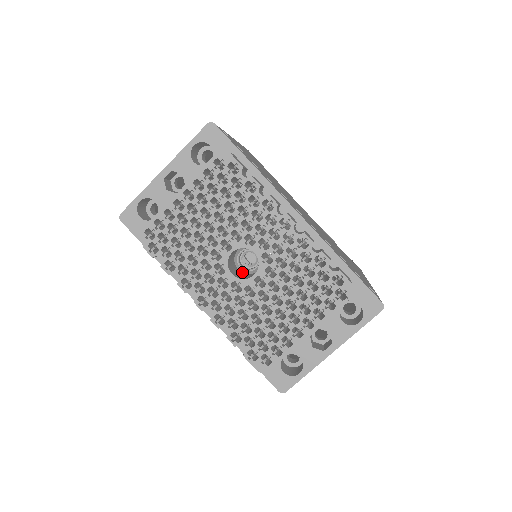
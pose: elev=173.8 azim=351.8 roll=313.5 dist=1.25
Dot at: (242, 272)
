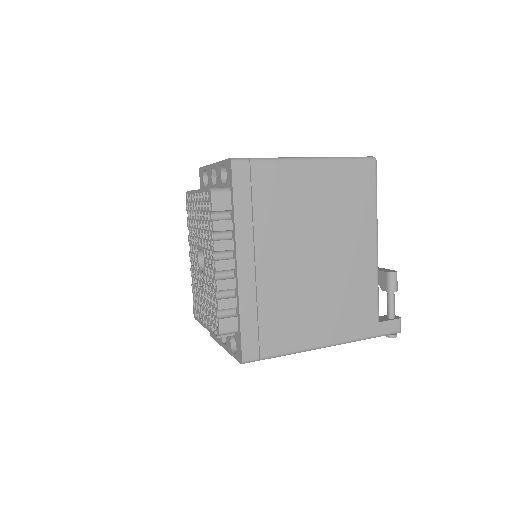
Dot at: occluded
